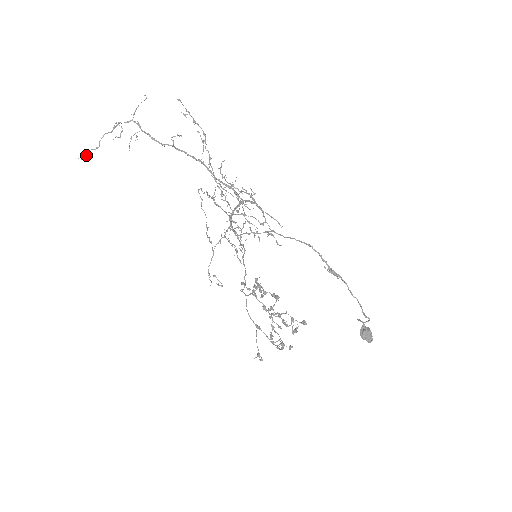
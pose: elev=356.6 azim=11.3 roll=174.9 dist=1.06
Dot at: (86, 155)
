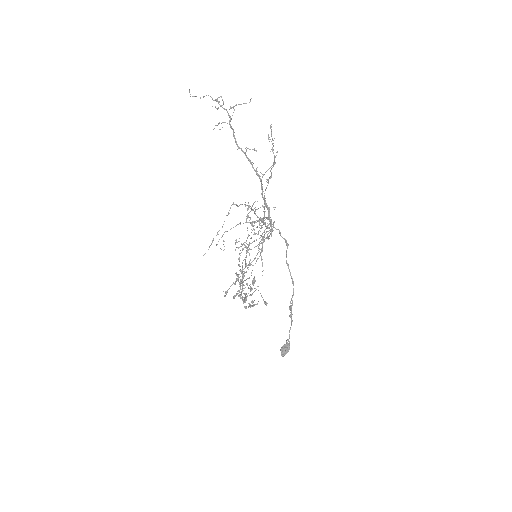
Dot at: occluded
